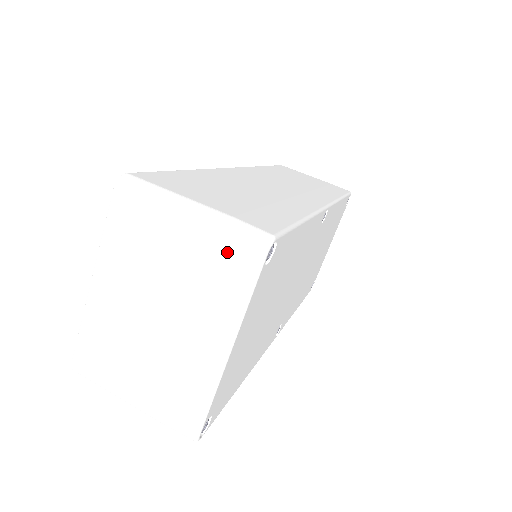
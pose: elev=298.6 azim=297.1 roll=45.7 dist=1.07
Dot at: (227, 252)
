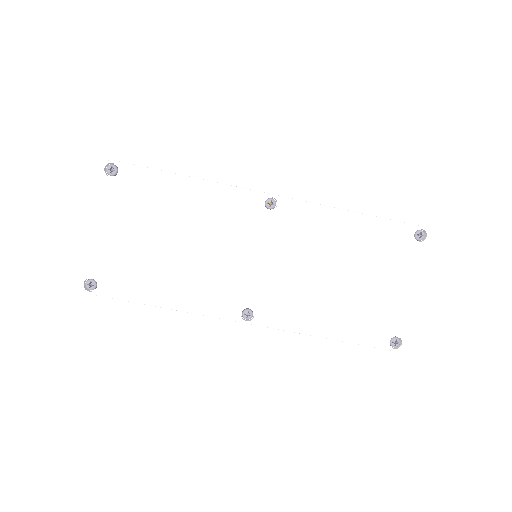
Dot at: occluded
